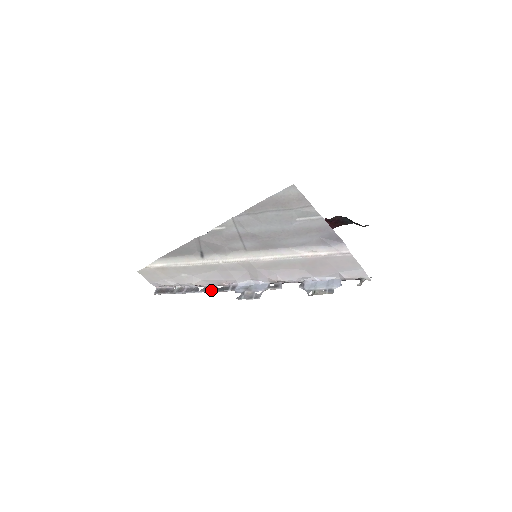
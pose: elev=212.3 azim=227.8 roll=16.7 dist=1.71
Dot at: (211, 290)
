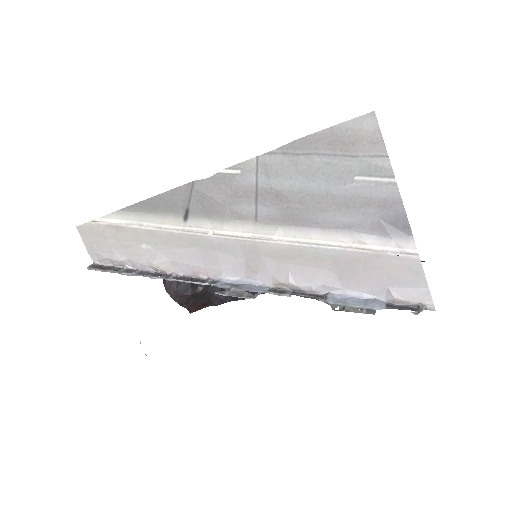
Dot at: (178, 278)
